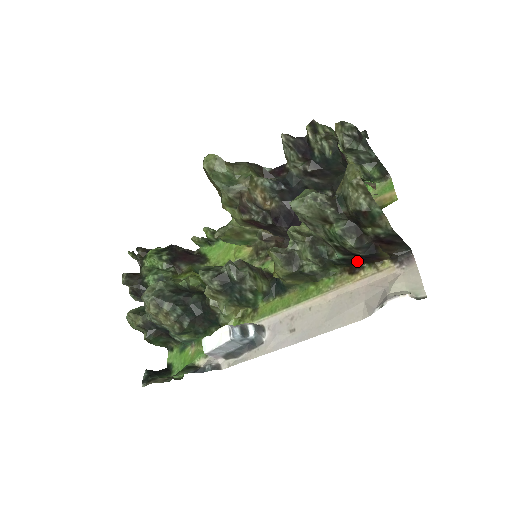
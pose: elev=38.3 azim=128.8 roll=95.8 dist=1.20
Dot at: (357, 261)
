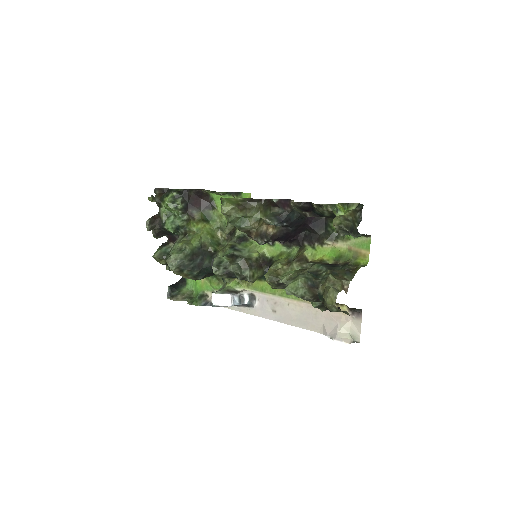
Dot at: occluded
